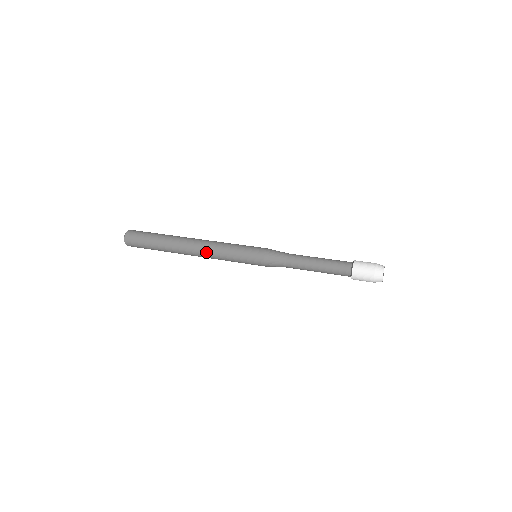
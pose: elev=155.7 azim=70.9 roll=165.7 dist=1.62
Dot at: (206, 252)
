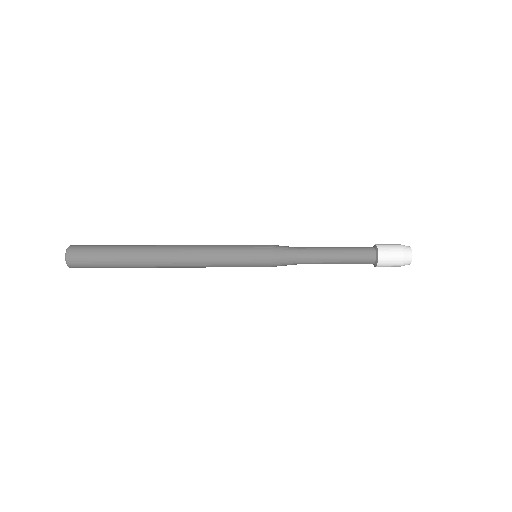
Dot at: (191, 256)
